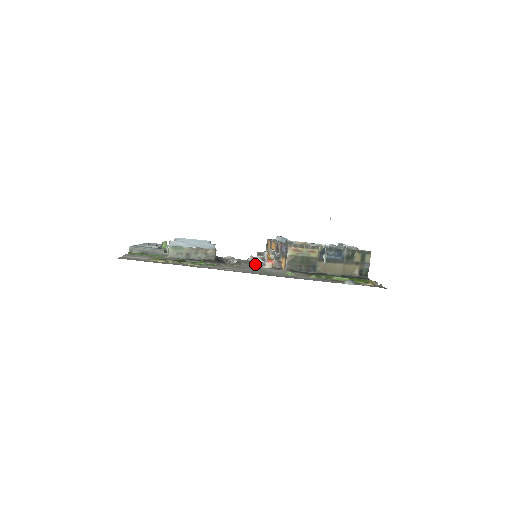
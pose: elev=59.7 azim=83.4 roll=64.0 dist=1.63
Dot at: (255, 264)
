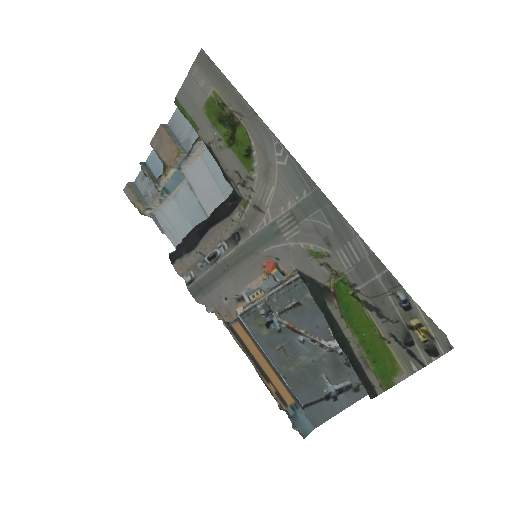
Dot at: (237, 272)
